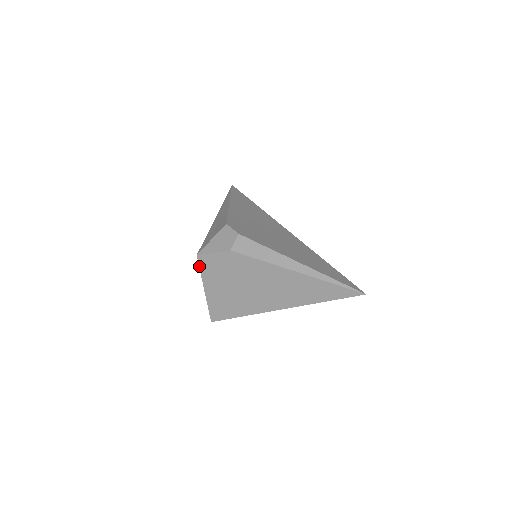
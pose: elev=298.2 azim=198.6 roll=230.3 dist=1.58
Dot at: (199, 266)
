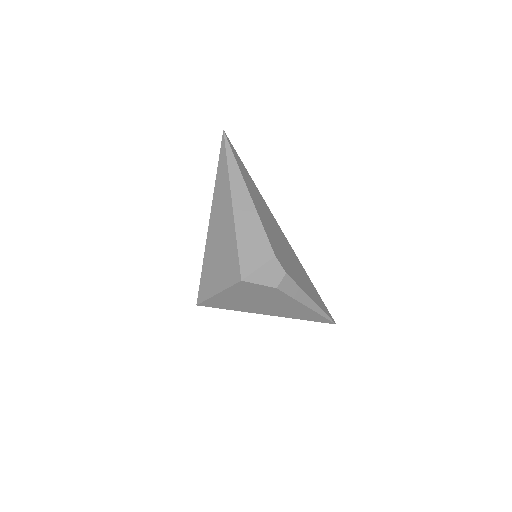
Dot at: (234, 285)
